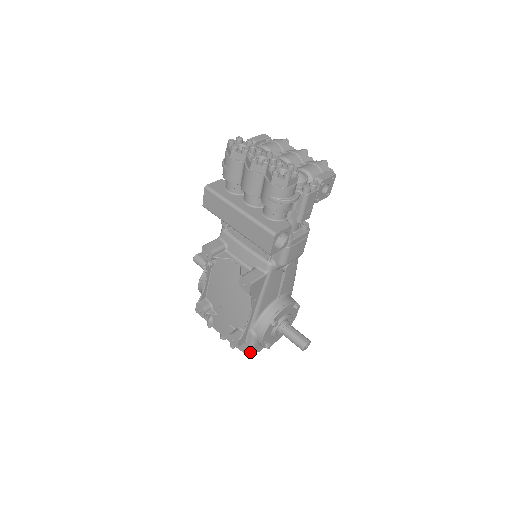
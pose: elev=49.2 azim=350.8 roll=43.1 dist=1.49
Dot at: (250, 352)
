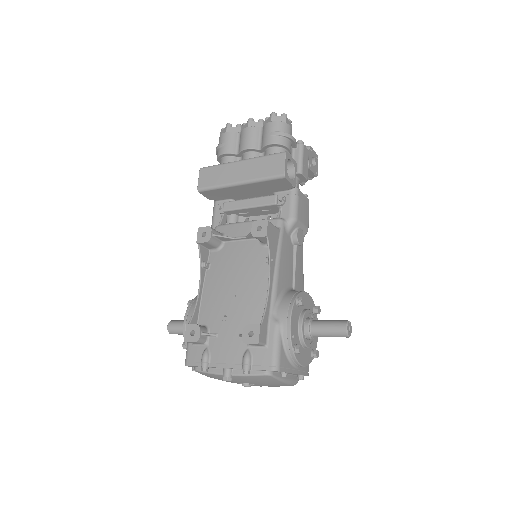
Dot at: (275, 362)
